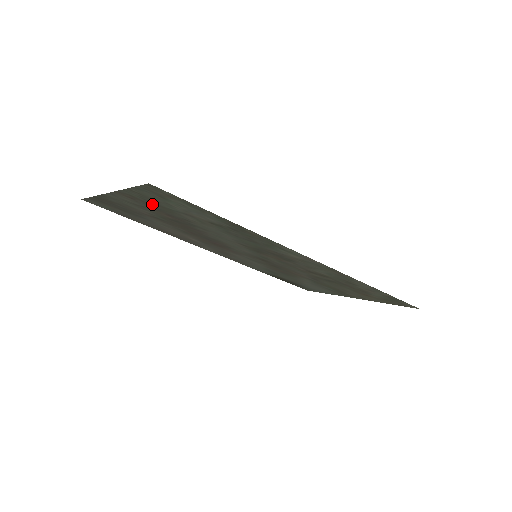
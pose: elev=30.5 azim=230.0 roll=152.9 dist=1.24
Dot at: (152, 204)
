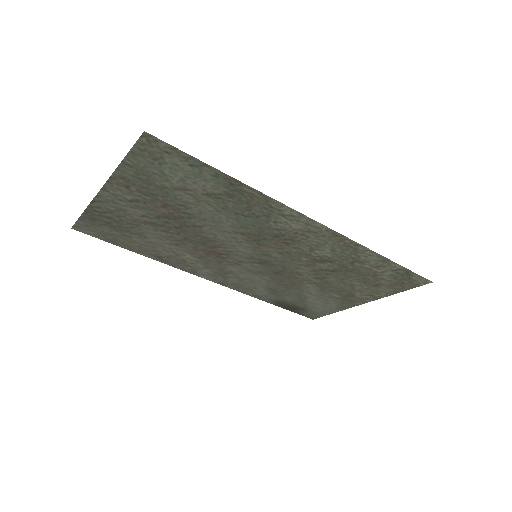
Dot at: (146, 187)
